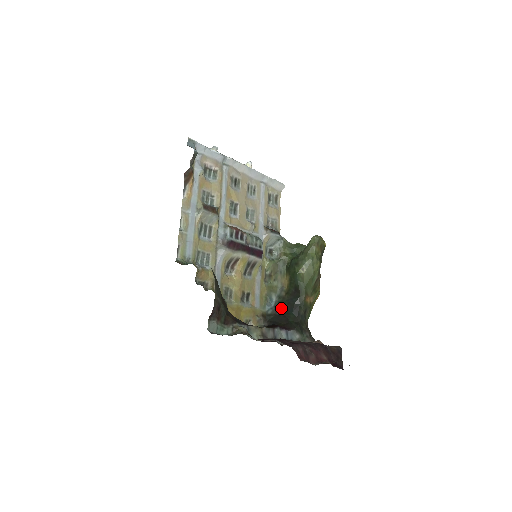
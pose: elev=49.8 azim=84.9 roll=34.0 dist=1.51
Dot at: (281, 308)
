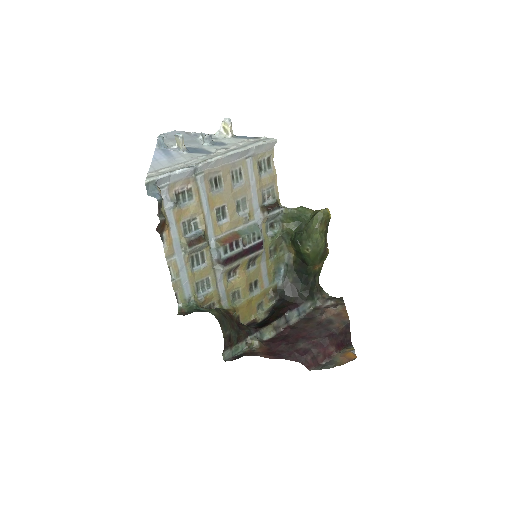
Dot at: (290, 278)
